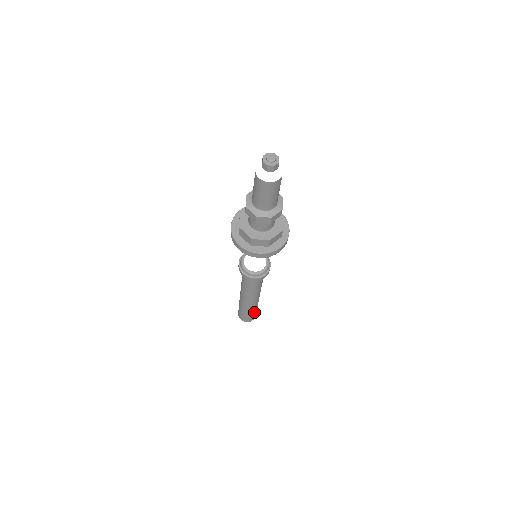
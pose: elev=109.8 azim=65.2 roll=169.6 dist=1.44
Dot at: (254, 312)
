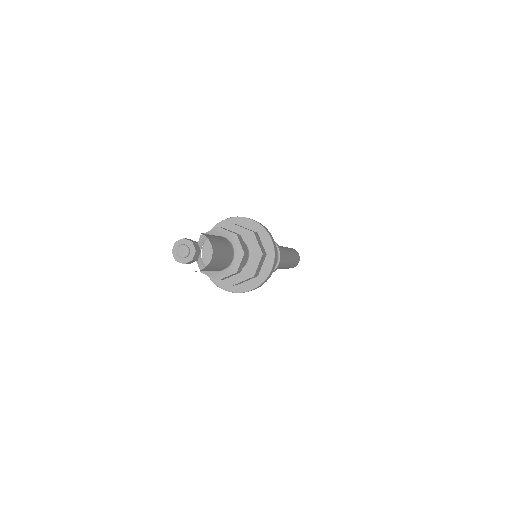
Dot at: (289, 267)
